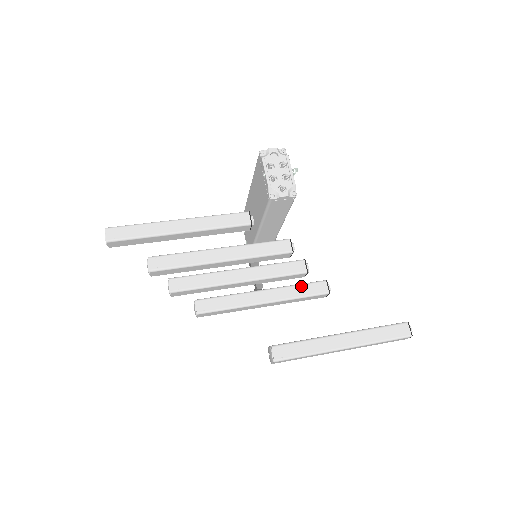
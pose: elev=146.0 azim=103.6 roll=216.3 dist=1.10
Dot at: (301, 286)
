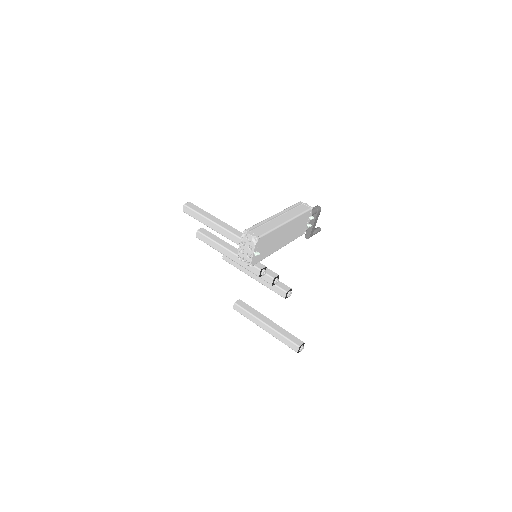
Dot at: (273, 285)
